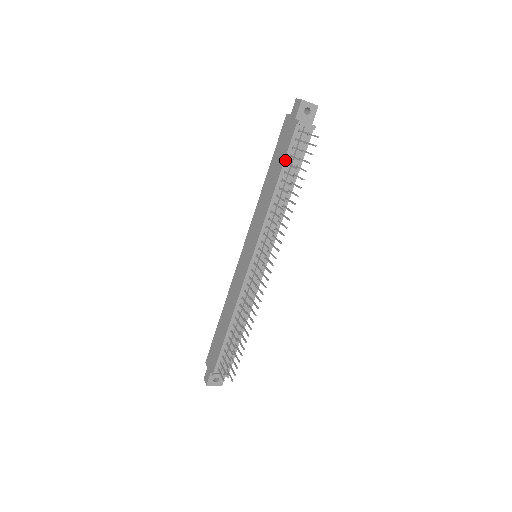
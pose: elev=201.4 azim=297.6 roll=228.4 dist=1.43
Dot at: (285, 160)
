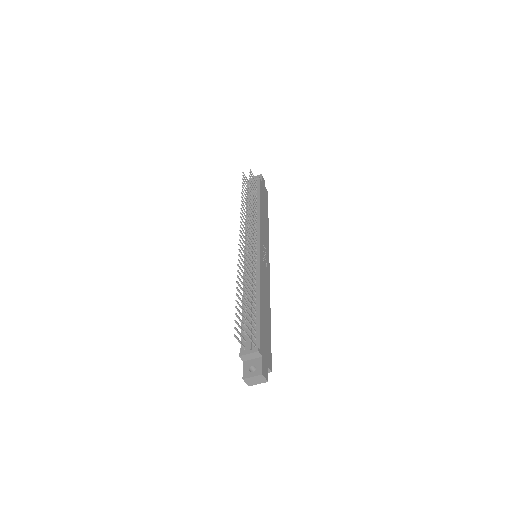
Dot at: occluded
